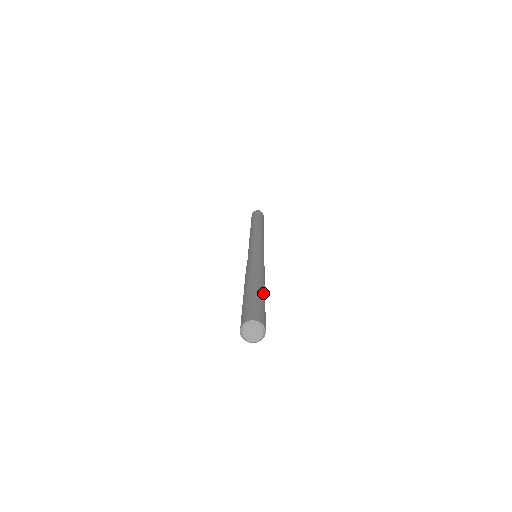
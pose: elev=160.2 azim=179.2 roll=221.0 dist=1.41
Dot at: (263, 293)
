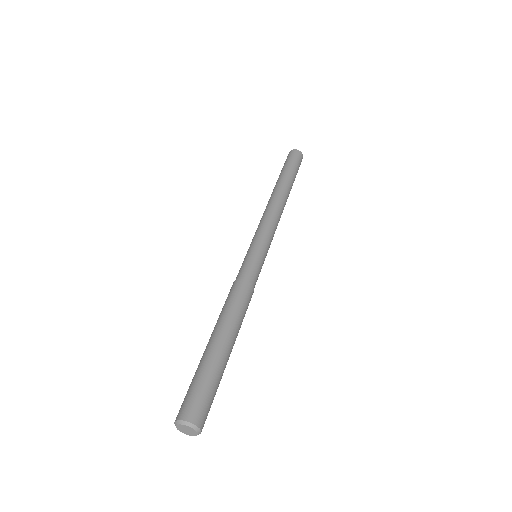
Dot at: (223, 353)
